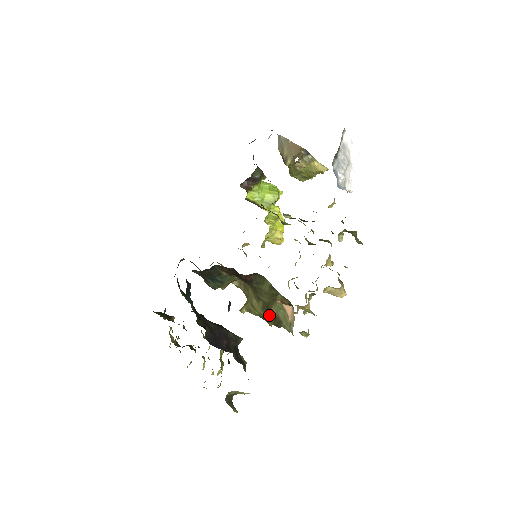
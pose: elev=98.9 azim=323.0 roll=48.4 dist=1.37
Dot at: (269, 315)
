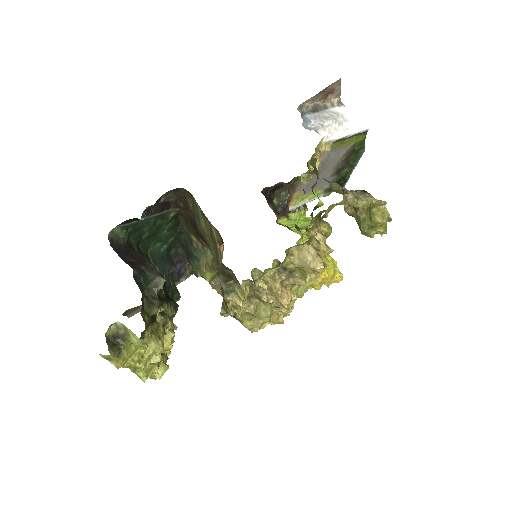
Dot at: occluded
